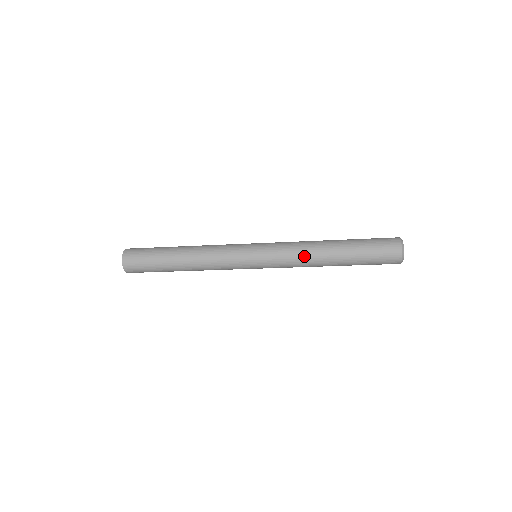
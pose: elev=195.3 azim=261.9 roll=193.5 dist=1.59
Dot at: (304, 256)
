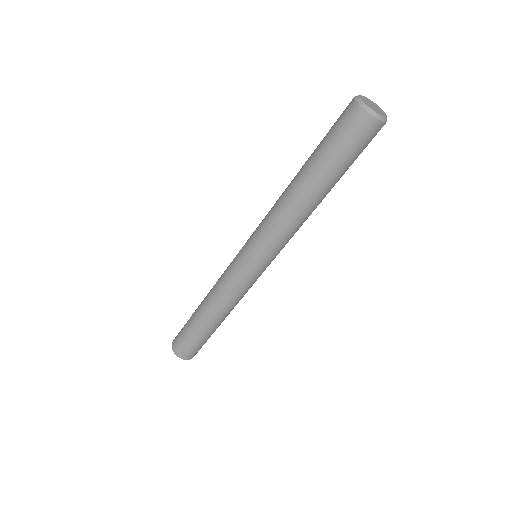
Dot at: (276, 202)
